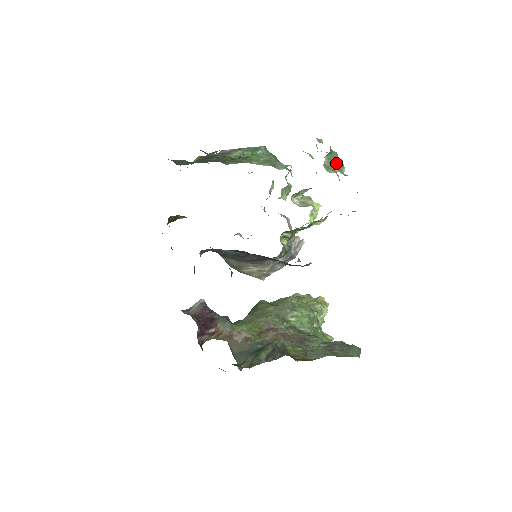
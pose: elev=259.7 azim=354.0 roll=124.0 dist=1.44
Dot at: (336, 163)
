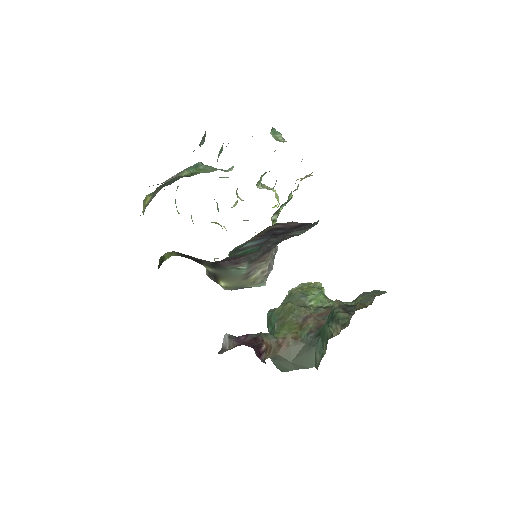
Dot at: (280, 135)
